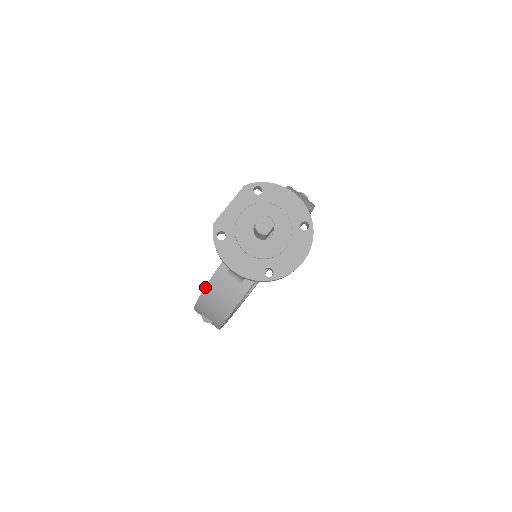
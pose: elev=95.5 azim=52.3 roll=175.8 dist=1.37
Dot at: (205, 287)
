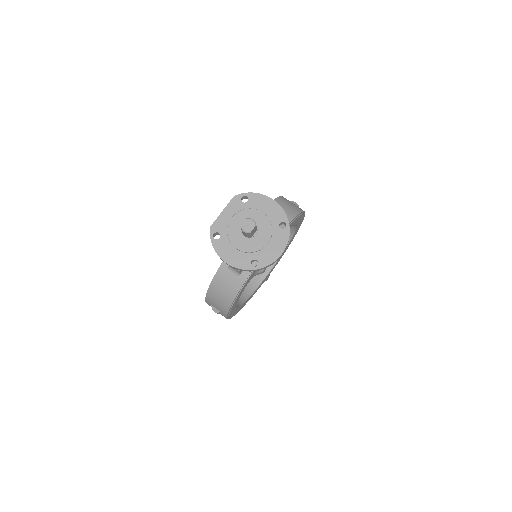
Dot at: (211, 281)
